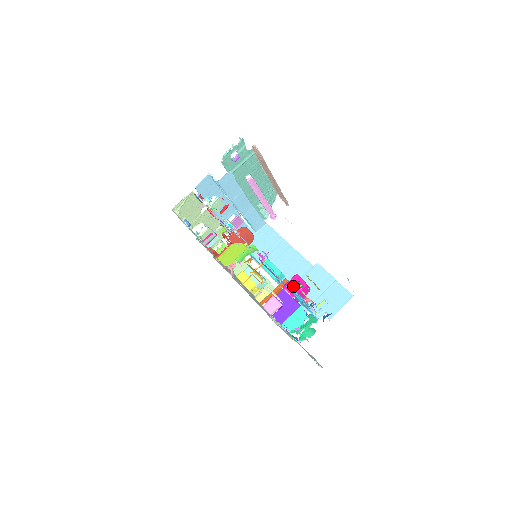
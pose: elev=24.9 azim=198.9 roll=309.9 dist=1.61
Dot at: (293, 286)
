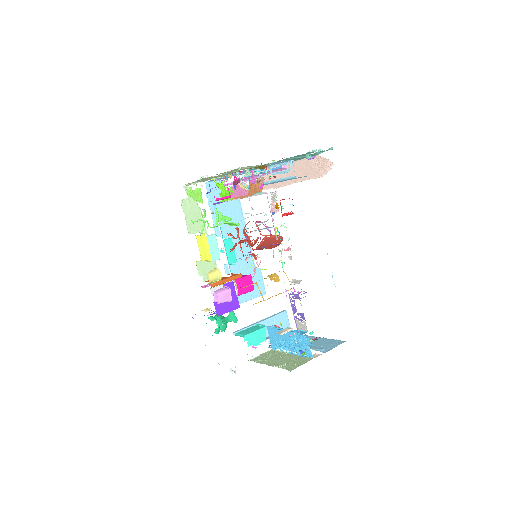
Dot at: (244, 285)
